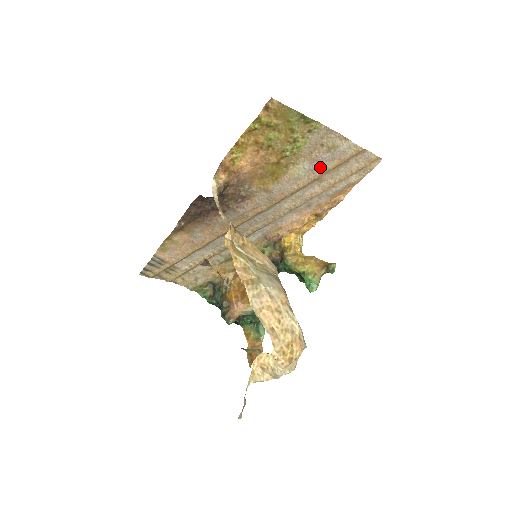
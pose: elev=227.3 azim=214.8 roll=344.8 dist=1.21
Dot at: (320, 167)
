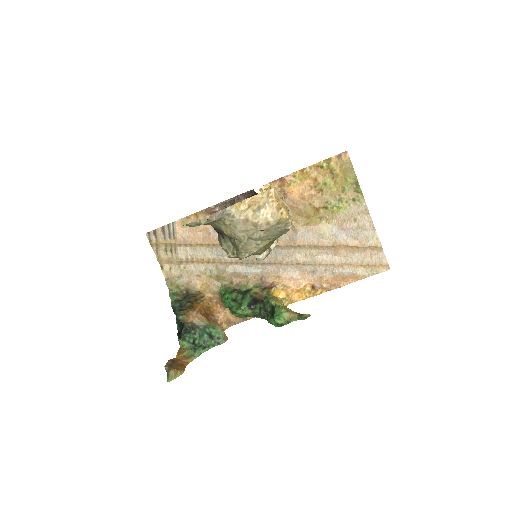
Dot at: (343, 238)
